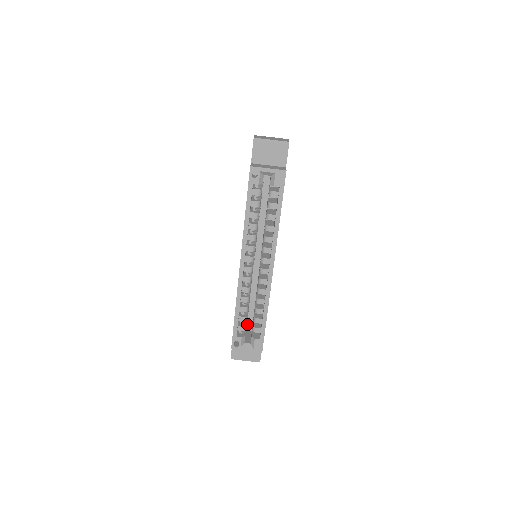
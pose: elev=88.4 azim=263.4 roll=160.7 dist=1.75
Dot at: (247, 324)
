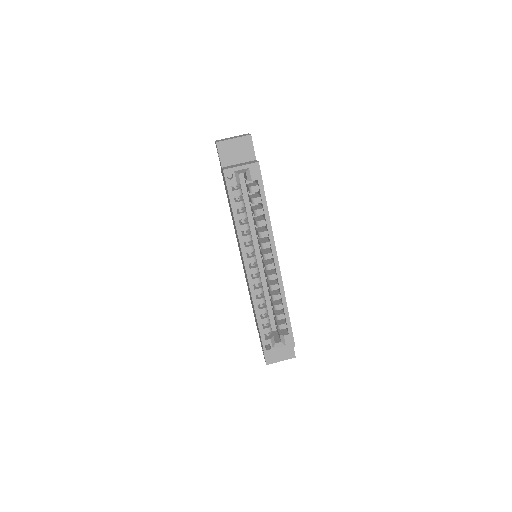
Dot at: occluded
